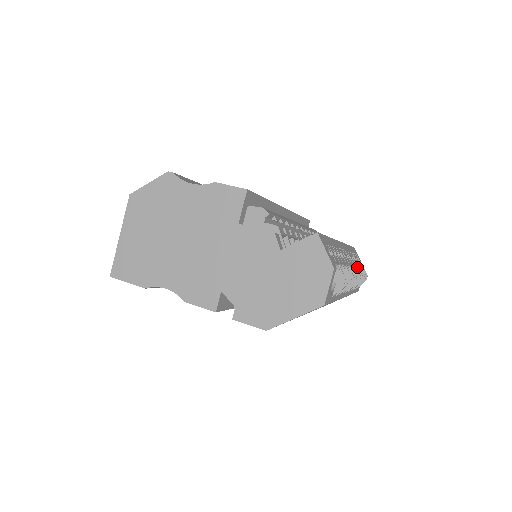
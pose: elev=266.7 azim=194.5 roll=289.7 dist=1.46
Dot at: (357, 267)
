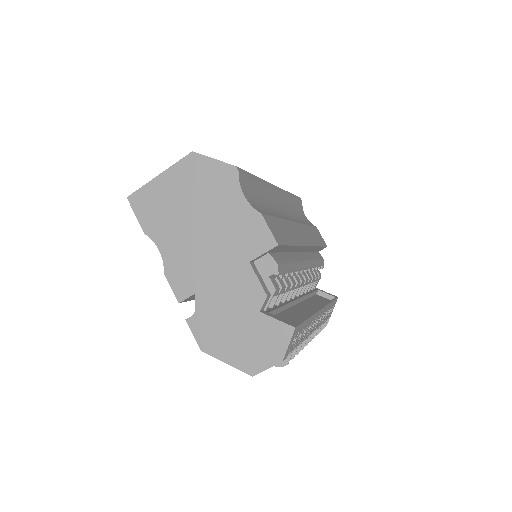
Dot at: (320, 325)
